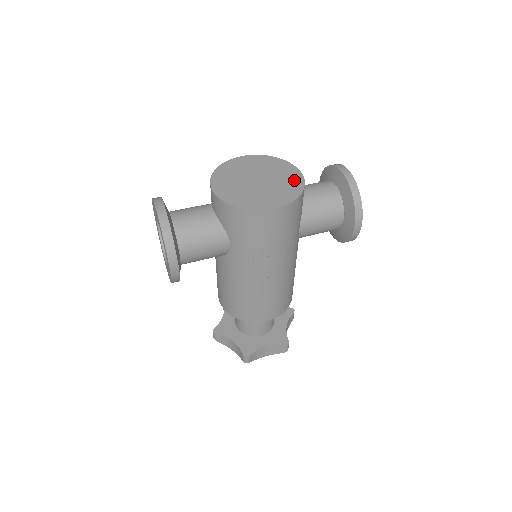
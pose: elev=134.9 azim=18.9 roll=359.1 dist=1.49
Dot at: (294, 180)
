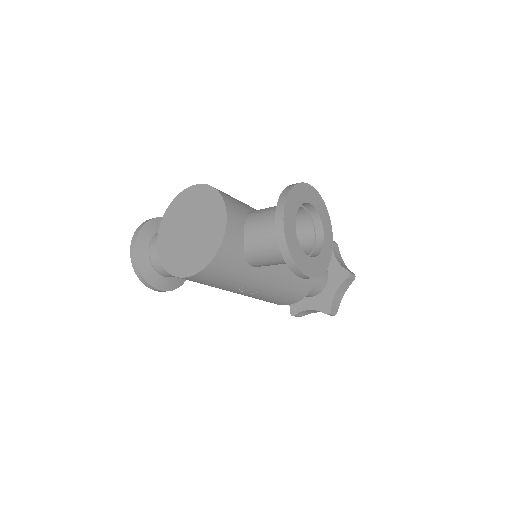
Dot at: (215, 236)
